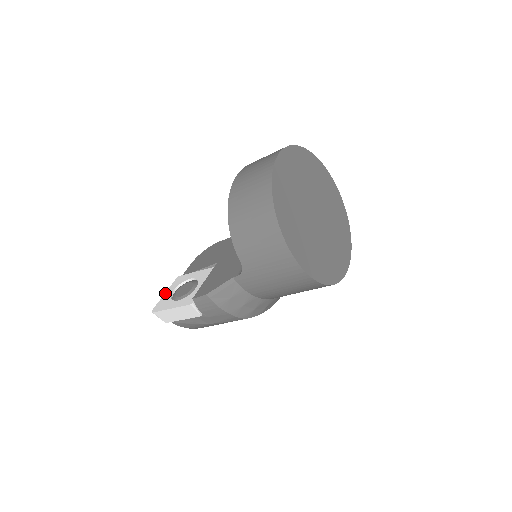
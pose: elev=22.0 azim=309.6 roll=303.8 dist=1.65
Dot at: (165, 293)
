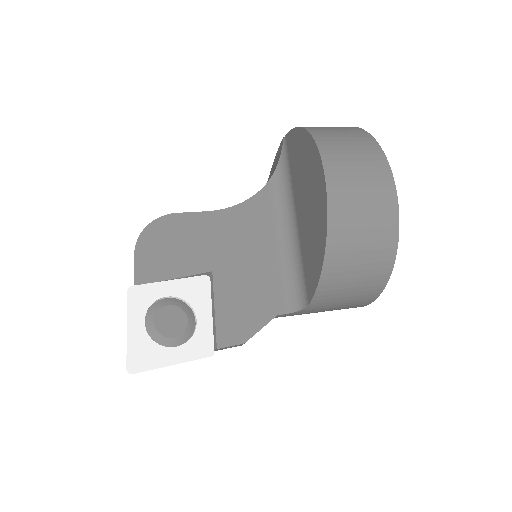
Dot at: (128, 328)
